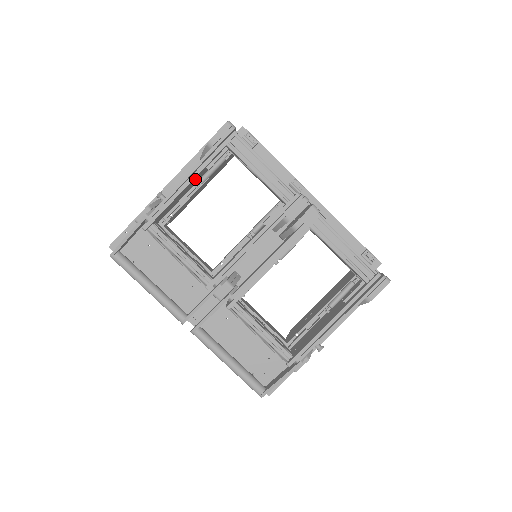
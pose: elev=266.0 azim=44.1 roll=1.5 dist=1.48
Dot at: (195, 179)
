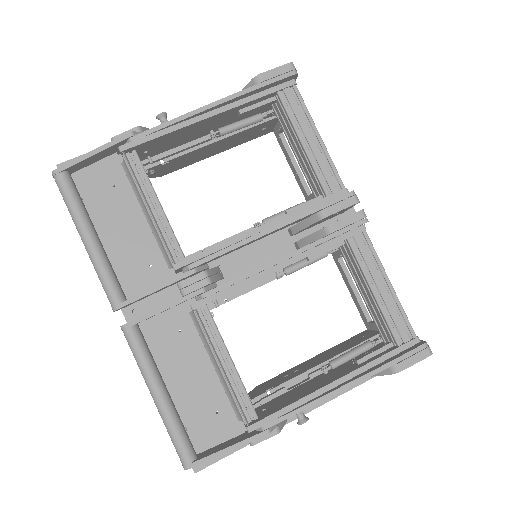
Dot at: (218, 119)
